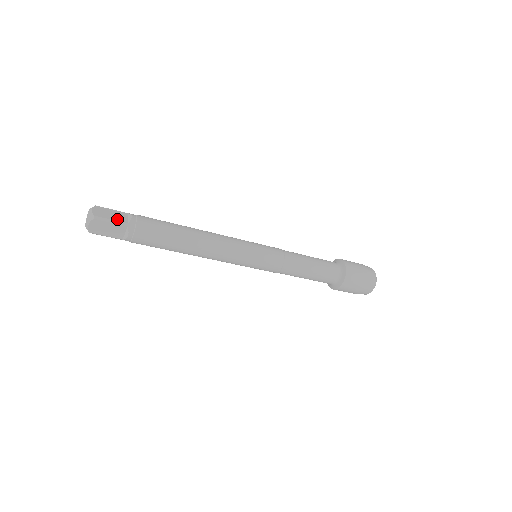
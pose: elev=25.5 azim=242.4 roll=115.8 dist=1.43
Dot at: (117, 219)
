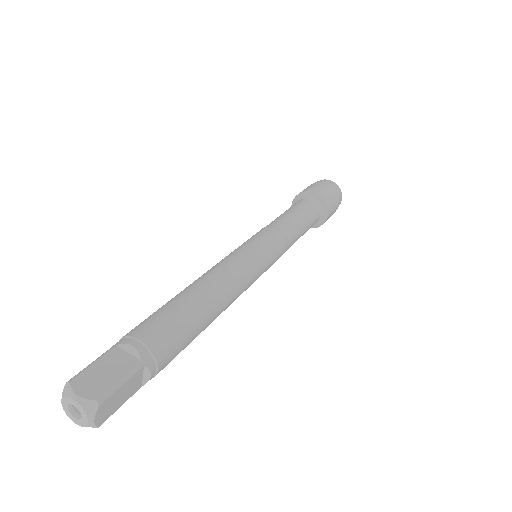
Dot at: (123, 370)
